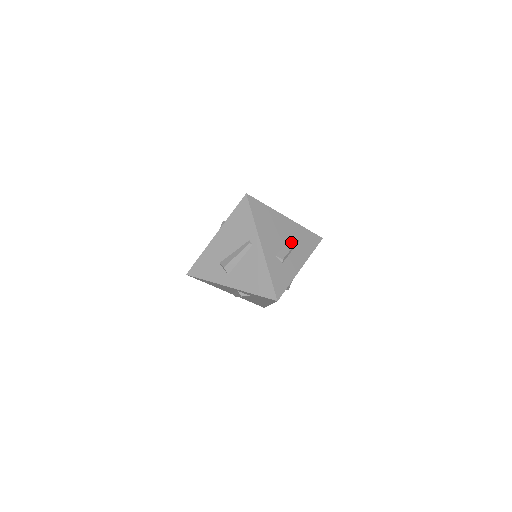
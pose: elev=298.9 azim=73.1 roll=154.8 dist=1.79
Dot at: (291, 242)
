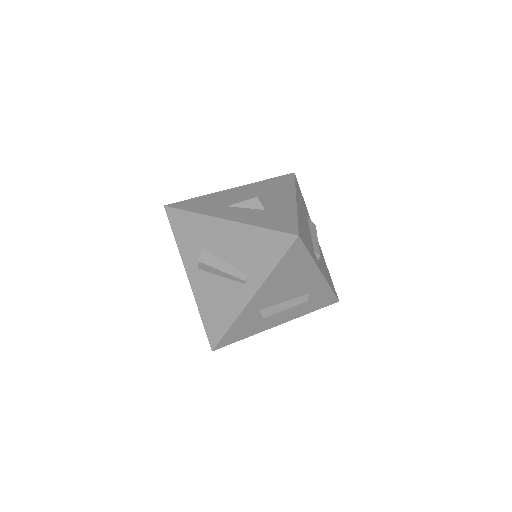
Dot at: (295, 301)
